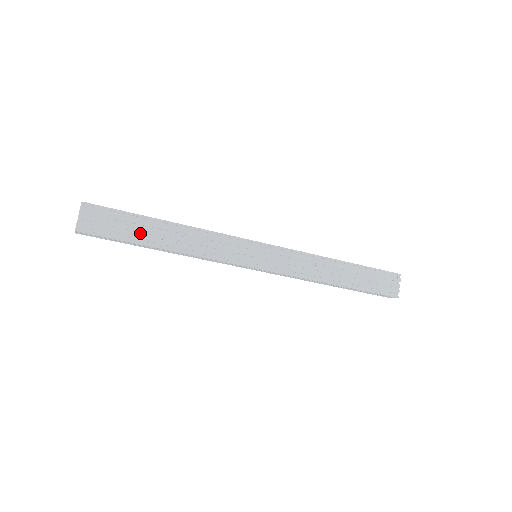
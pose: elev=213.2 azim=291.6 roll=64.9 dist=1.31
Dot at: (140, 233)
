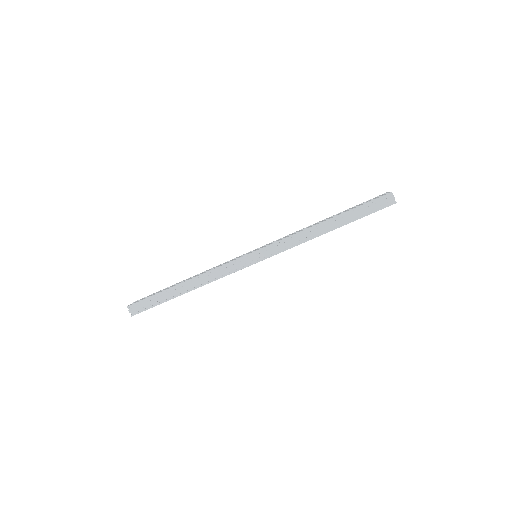
Dot at: occluded
